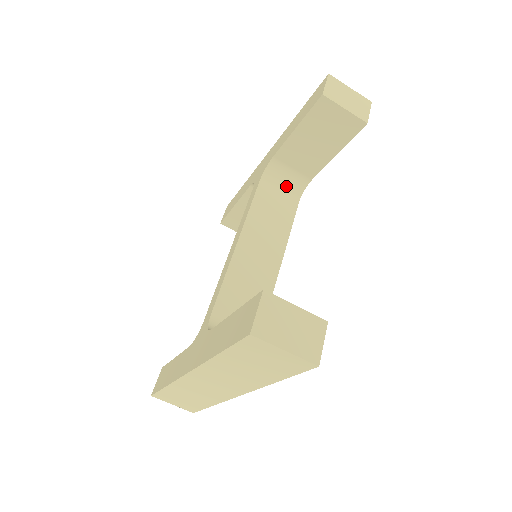
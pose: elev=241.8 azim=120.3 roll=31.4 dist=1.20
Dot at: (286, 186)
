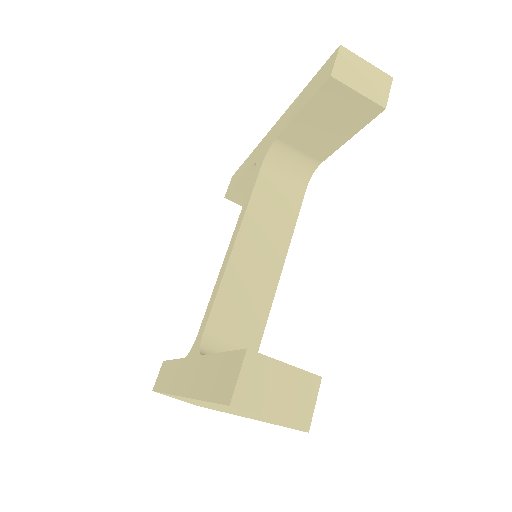
Dot at: (292, 170)
